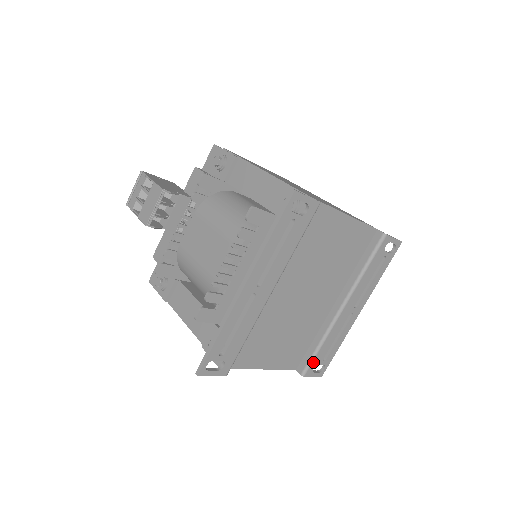
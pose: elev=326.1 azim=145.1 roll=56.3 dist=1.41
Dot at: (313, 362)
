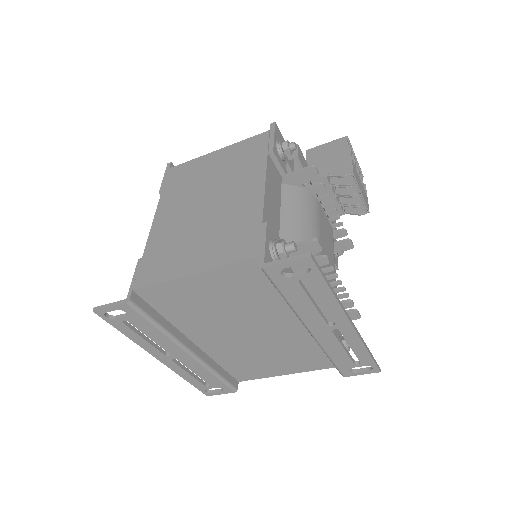
Dot at: (340, 368)
